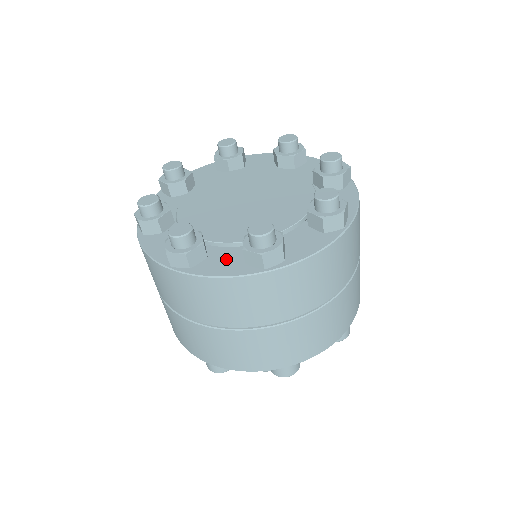
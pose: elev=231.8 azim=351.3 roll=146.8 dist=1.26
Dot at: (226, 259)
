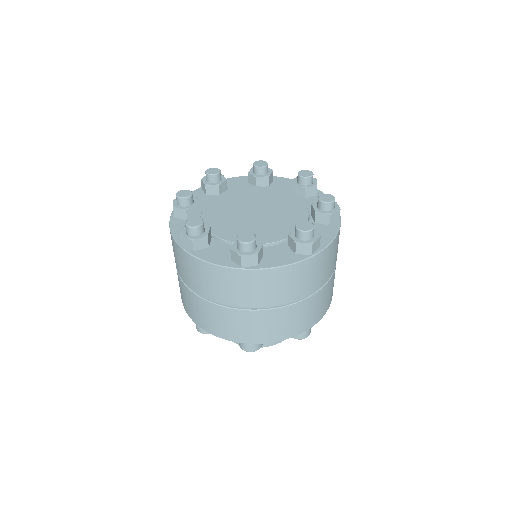
Dot at: (220, 252)
